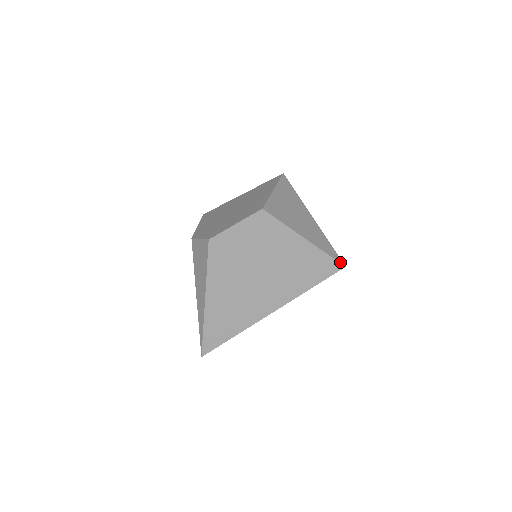
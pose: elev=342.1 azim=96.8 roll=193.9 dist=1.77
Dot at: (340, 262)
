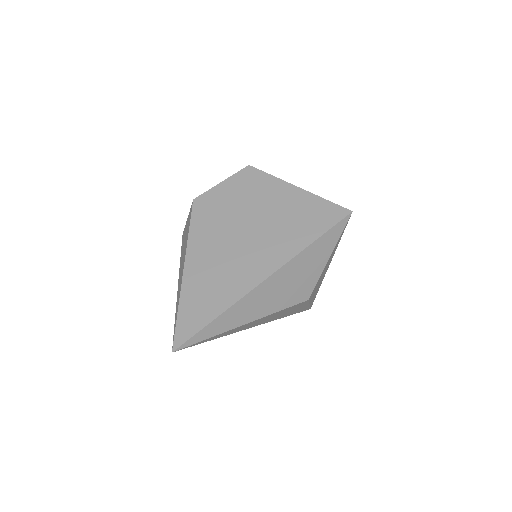
Dot at: (345, 208)
